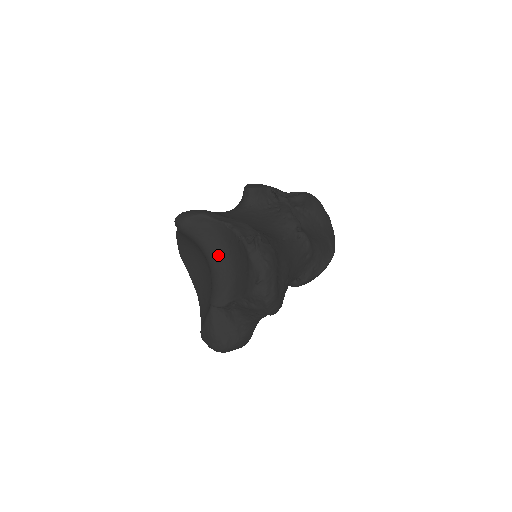
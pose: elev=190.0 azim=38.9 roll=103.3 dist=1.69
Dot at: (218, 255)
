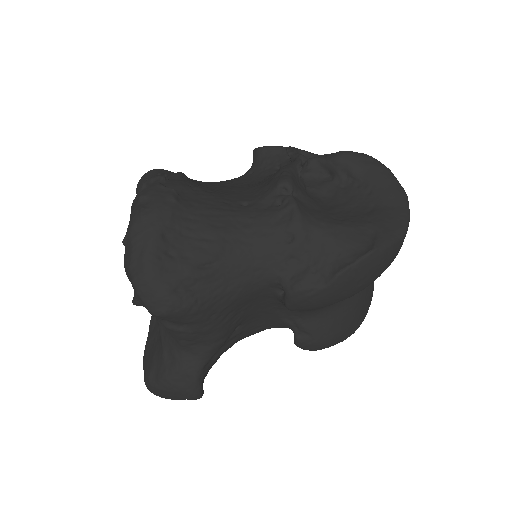
Dot at: occluded
